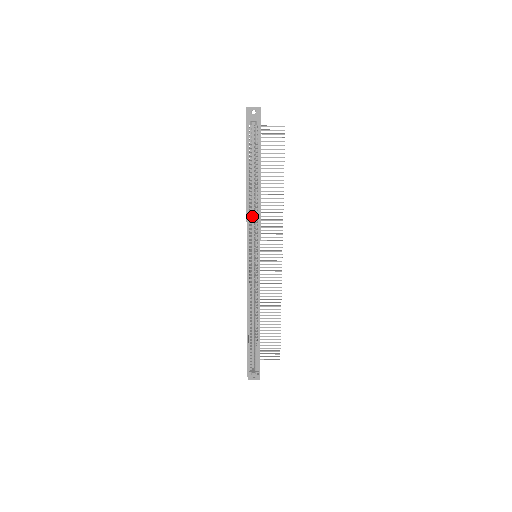
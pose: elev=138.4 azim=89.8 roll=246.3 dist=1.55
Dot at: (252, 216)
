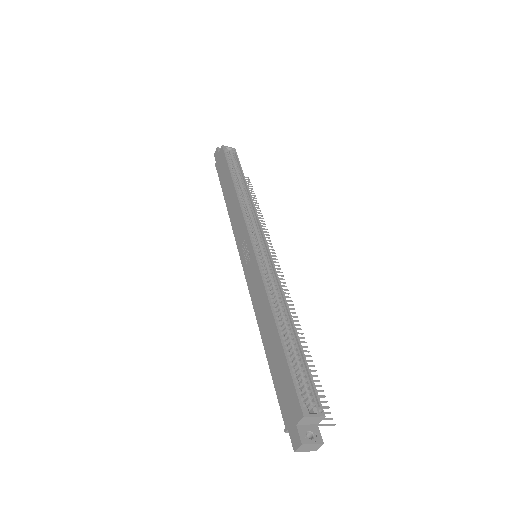
Dot at: occluded
